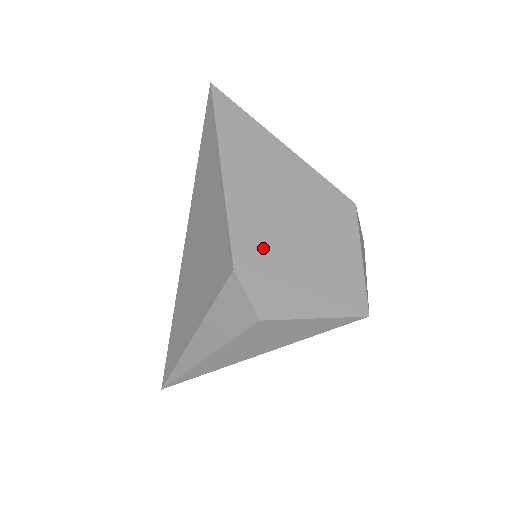
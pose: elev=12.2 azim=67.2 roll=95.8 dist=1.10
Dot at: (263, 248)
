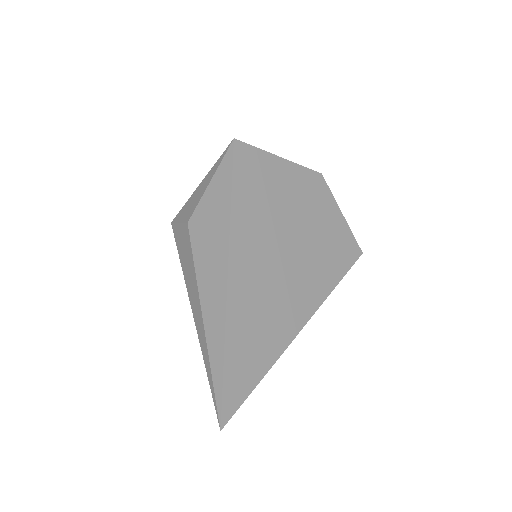
Dot at: occluded
